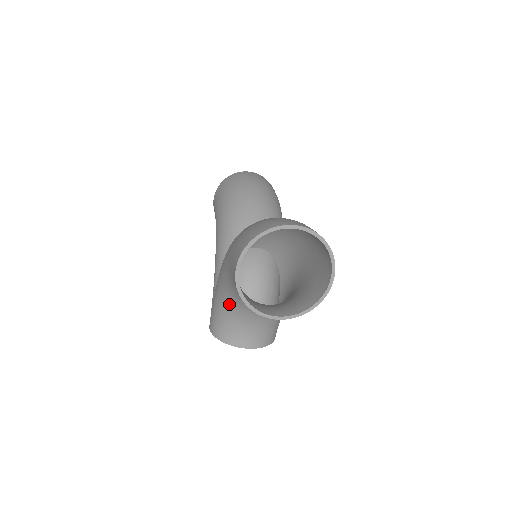
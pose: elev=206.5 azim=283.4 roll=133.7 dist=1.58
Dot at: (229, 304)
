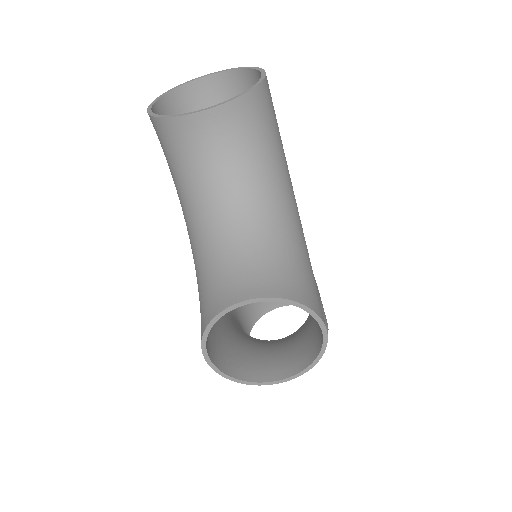
Dot at: (200, 249)
